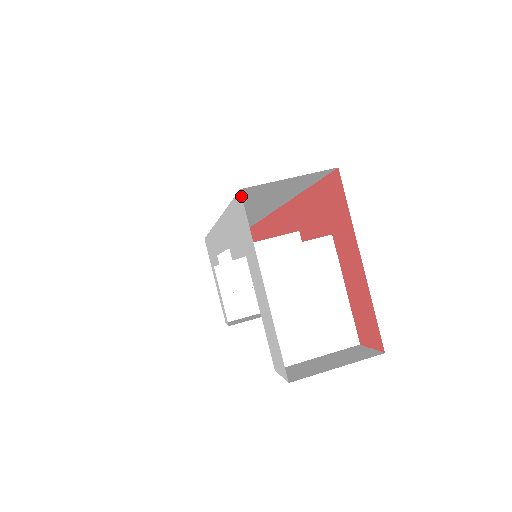
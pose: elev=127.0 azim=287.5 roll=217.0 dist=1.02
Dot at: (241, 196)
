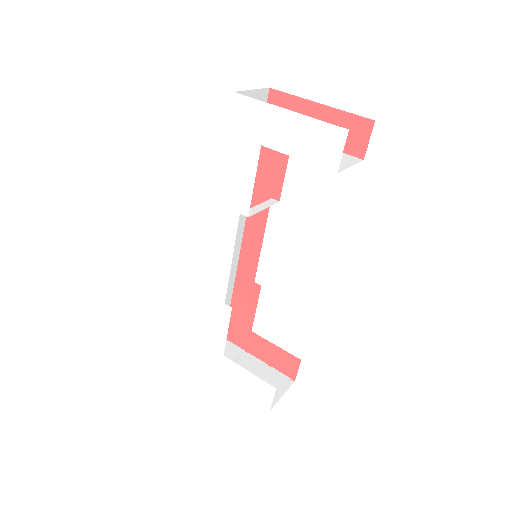
Dot at: (237, 94)
